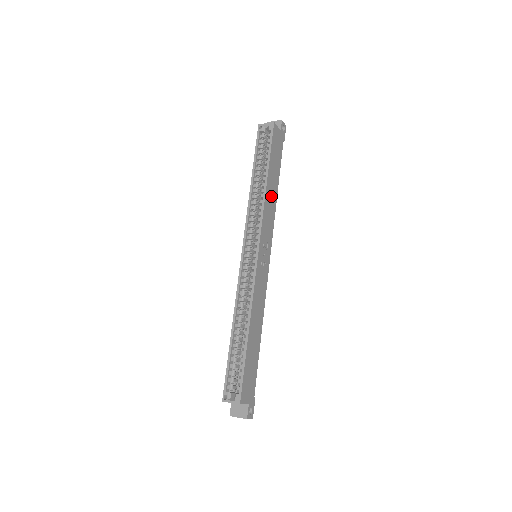
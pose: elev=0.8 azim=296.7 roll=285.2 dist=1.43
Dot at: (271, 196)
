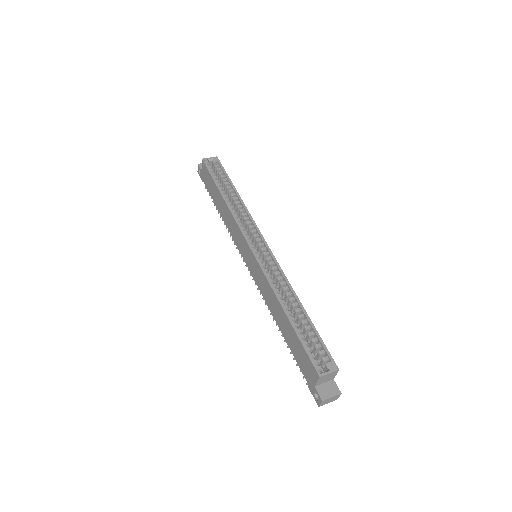
Dot at: occluded
